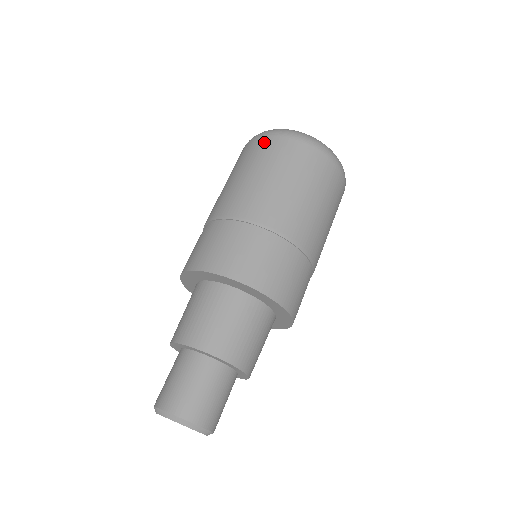
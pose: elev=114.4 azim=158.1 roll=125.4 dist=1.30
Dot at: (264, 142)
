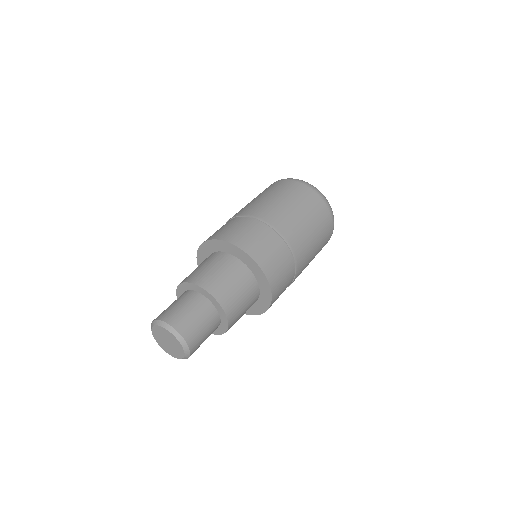
Dot at: (295, 185)
